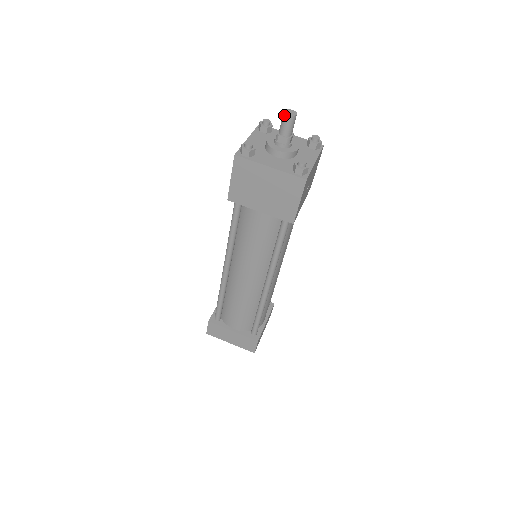
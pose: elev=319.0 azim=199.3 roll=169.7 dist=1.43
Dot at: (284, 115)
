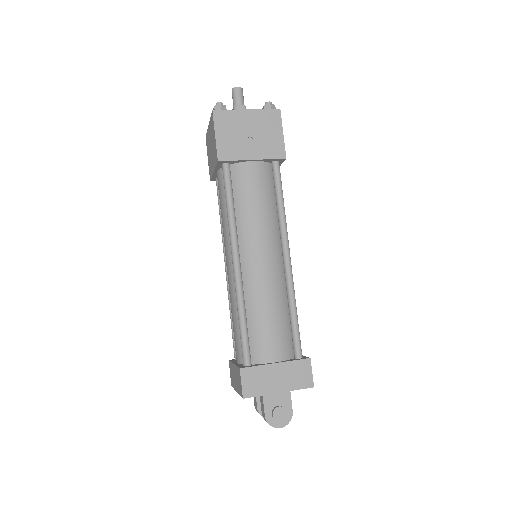
Dot at: (232, 93)
